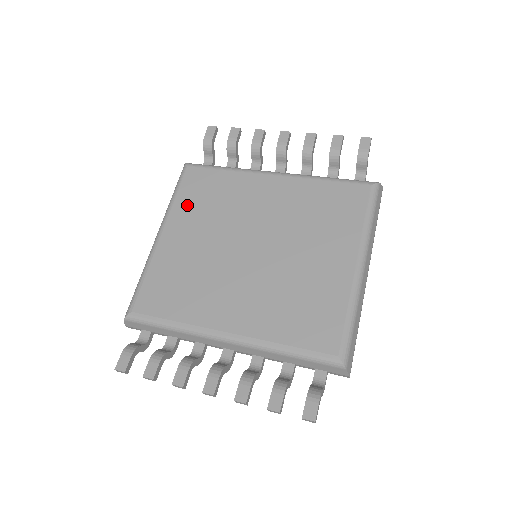
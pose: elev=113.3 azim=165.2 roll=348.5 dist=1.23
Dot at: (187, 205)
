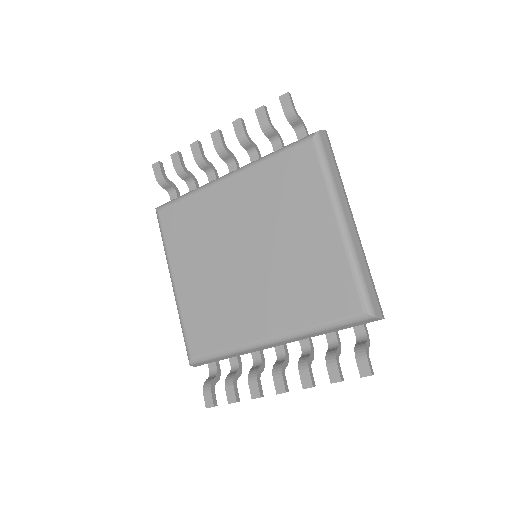
Dot at: (178, 246)
